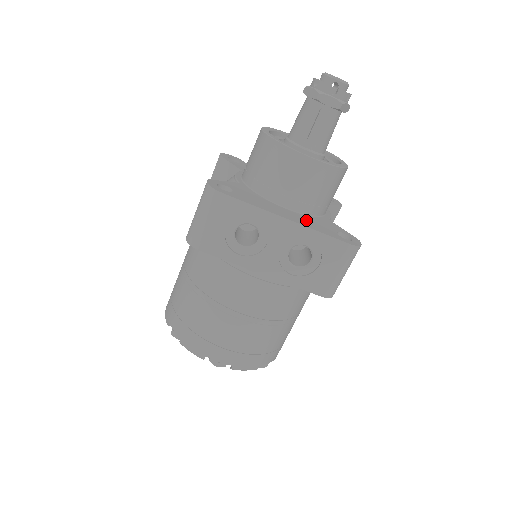
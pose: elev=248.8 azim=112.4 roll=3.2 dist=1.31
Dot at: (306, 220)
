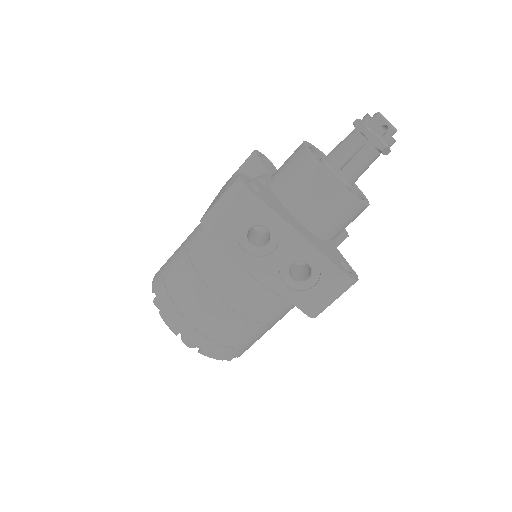
Dot at: (316, 241)
